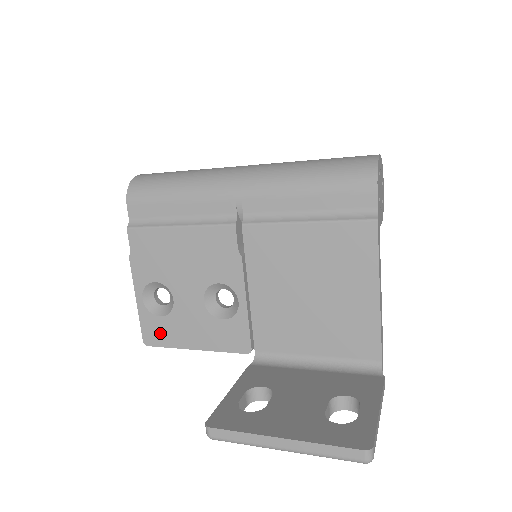
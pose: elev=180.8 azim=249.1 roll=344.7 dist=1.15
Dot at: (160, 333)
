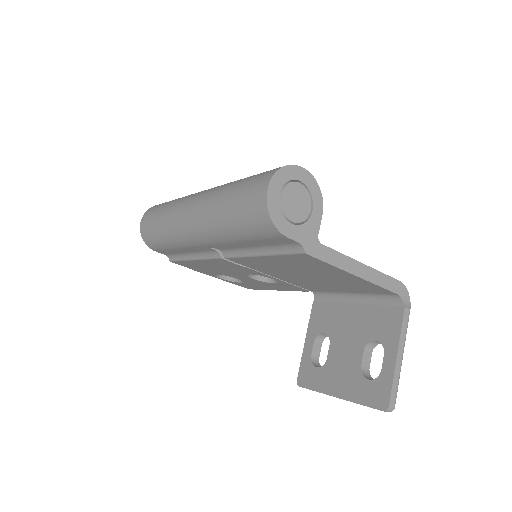
Dot at: occluded
